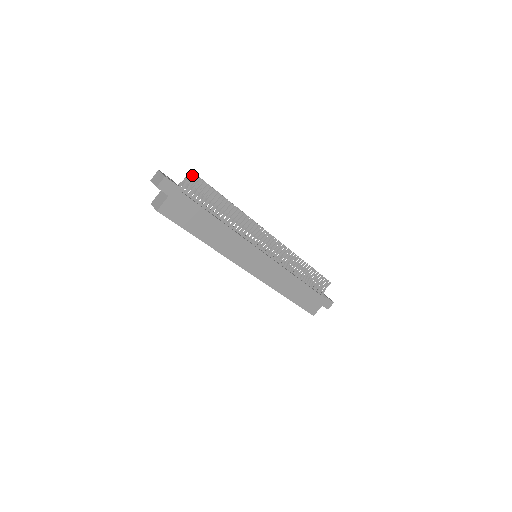
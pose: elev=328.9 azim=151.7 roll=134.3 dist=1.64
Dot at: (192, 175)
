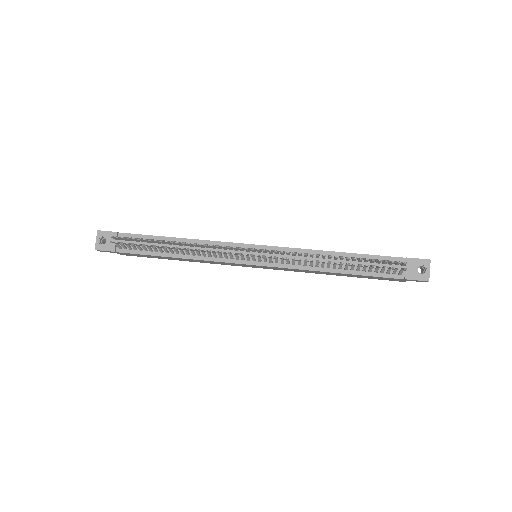
Dot at: occluded
